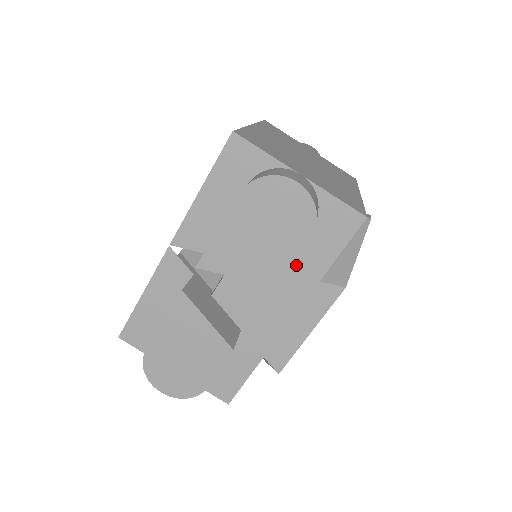
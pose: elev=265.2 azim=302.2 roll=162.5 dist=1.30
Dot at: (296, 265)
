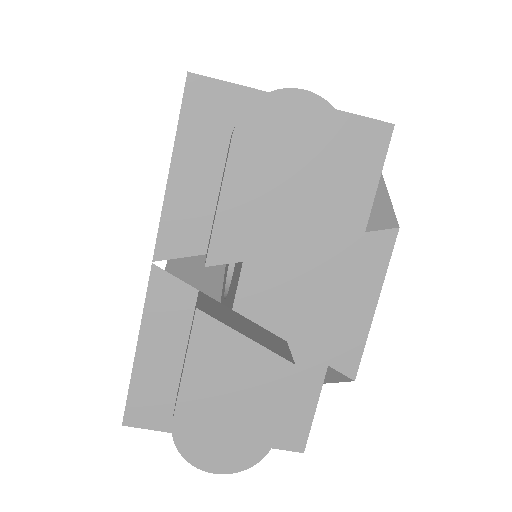
Dot at: occluded
